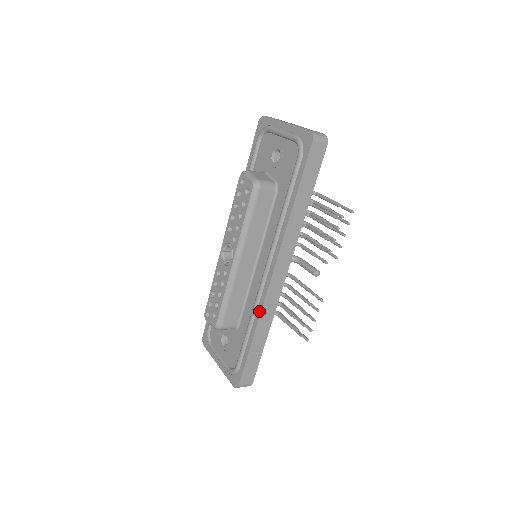
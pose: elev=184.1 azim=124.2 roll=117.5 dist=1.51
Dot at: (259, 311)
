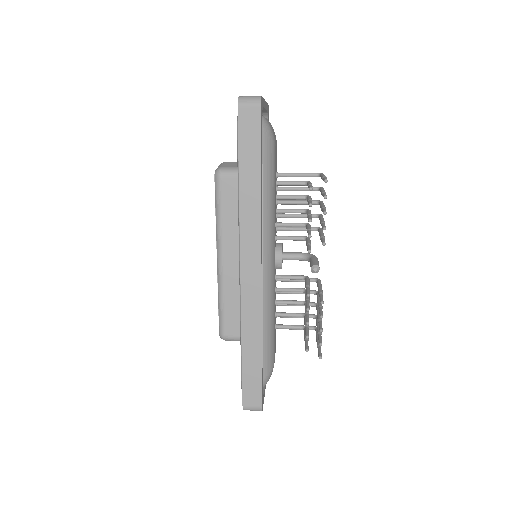
Dot at: (241, 314)
